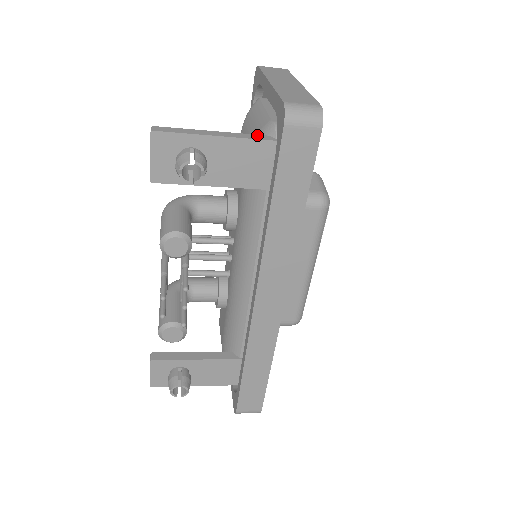
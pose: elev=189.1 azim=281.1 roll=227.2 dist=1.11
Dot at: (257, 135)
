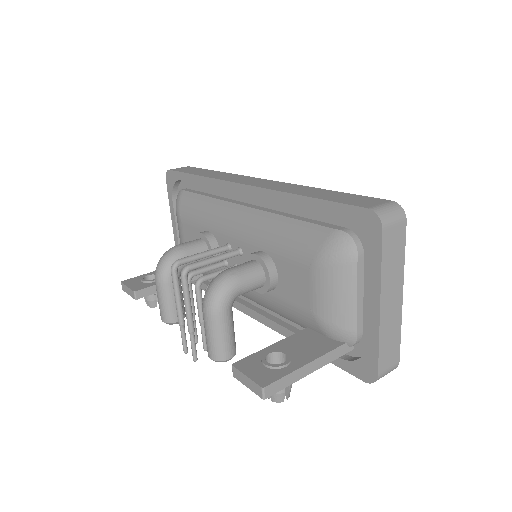
Dot at: (338, 349)
